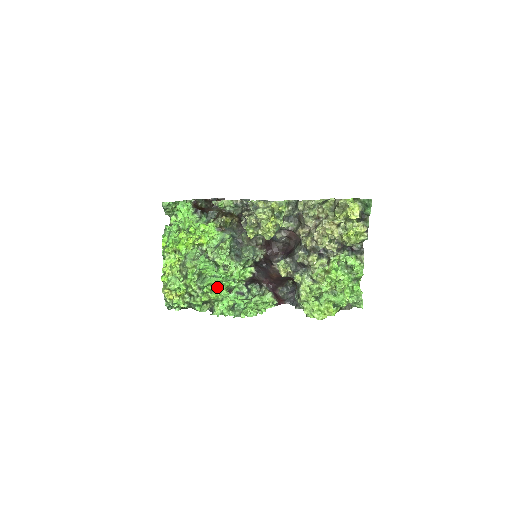
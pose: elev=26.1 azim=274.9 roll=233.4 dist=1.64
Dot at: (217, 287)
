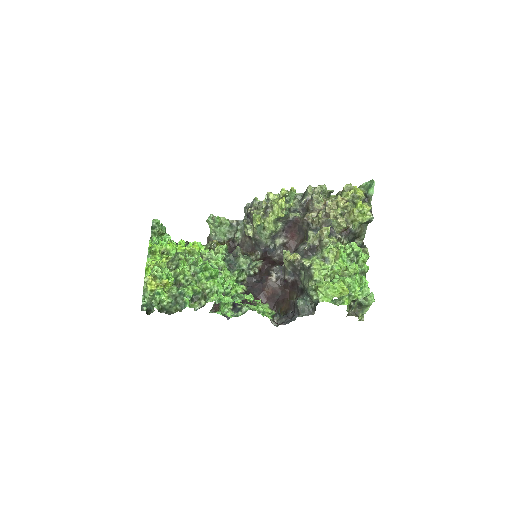
Dot at: (214, 276)
